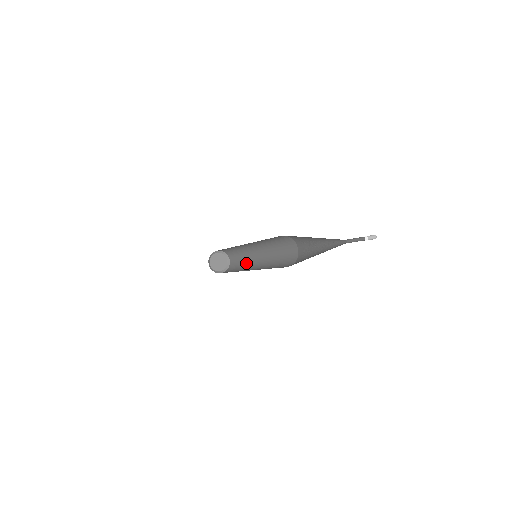
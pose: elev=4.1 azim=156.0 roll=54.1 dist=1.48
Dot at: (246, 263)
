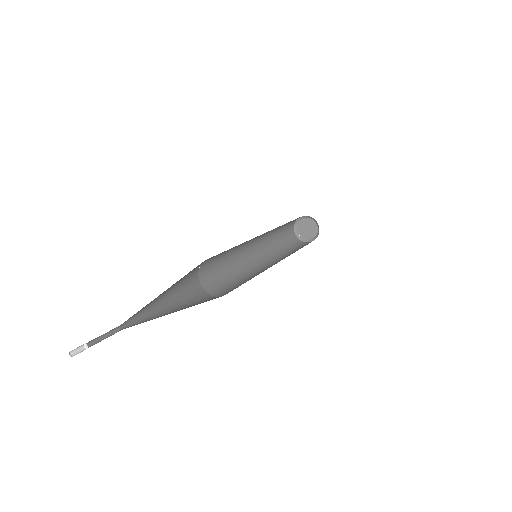
Dot at: occluded
